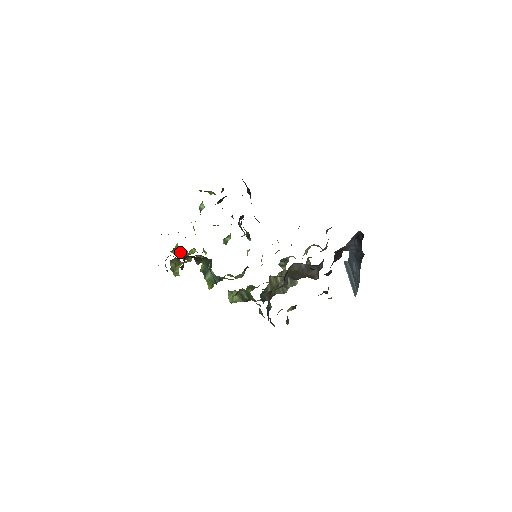
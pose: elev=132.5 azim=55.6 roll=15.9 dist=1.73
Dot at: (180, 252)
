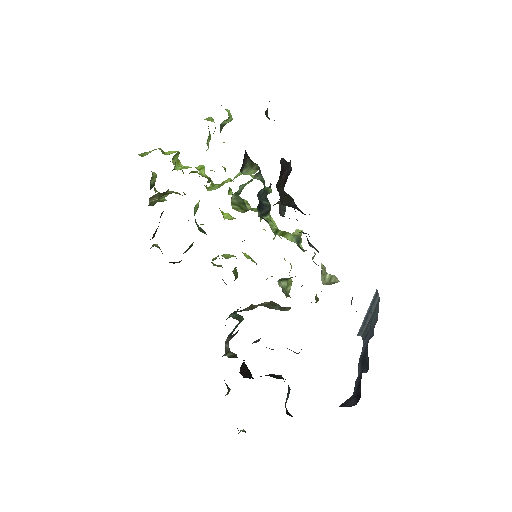
Dot at: (178, 166)
